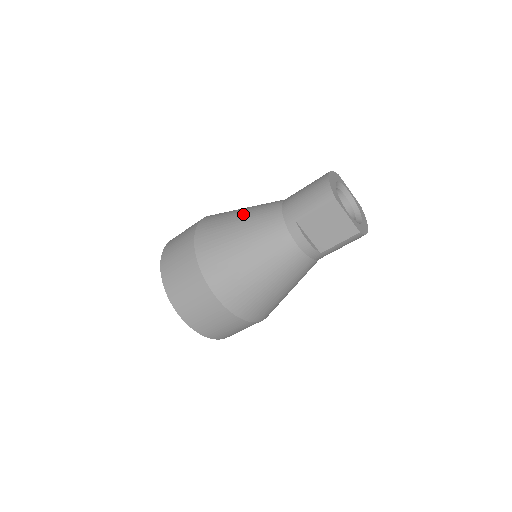
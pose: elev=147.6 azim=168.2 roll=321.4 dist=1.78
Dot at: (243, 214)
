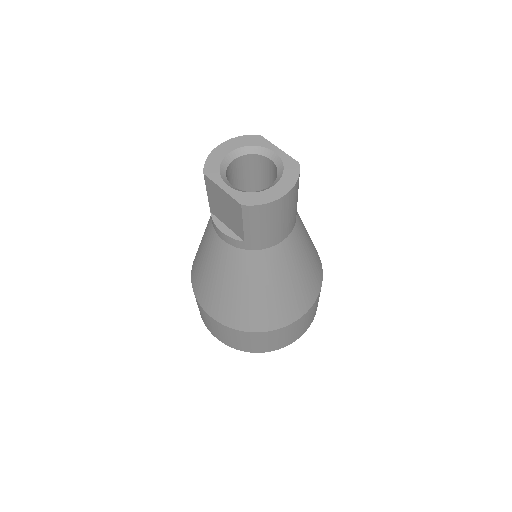
Dot at: occluded
